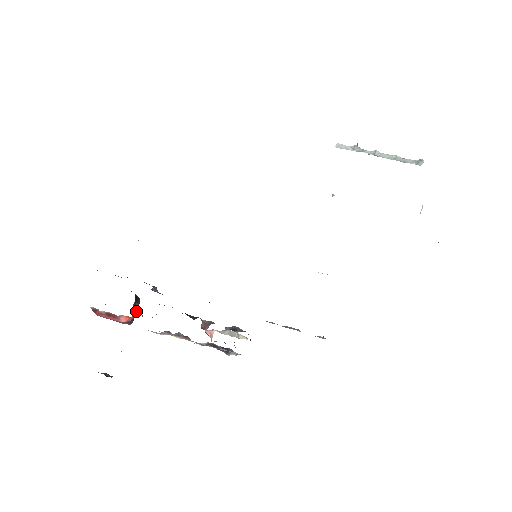
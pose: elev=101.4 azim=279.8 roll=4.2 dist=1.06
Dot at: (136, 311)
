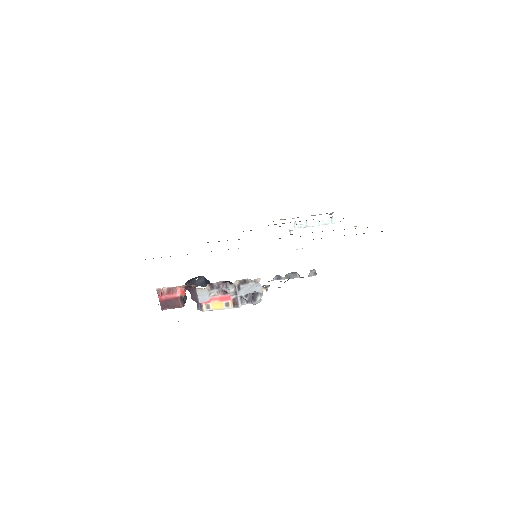
Dot at: (185, 302)
